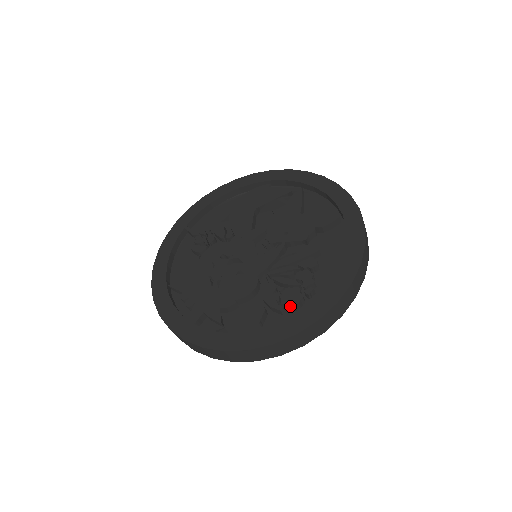
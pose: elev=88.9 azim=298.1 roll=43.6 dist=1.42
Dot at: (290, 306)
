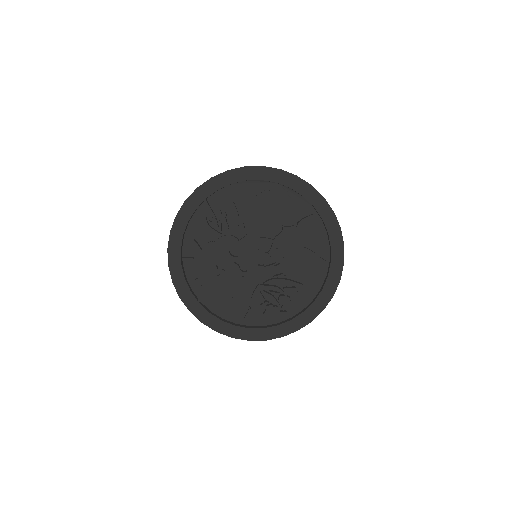
Dot at: occluded
